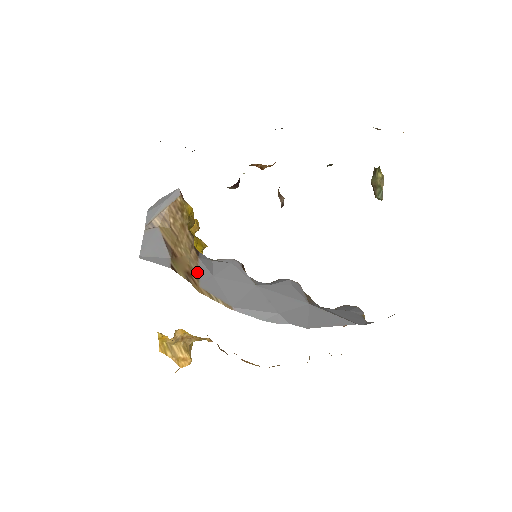
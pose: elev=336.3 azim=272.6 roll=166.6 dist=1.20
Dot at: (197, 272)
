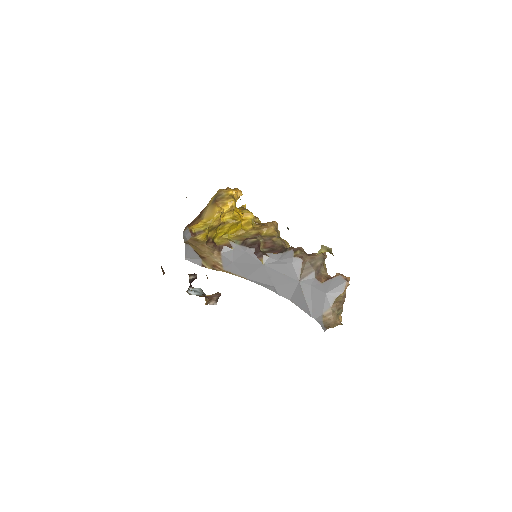
Dot at: (221, 262)
